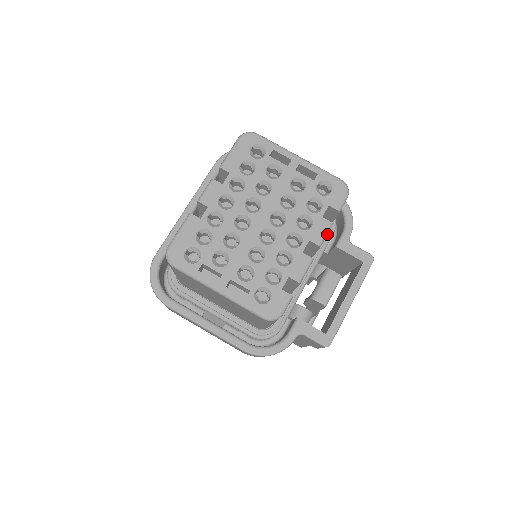
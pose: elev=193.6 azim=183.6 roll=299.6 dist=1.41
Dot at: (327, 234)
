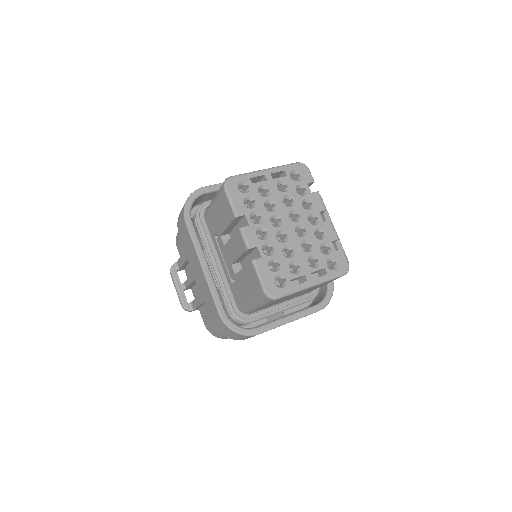
Dot at: (321, 200)
